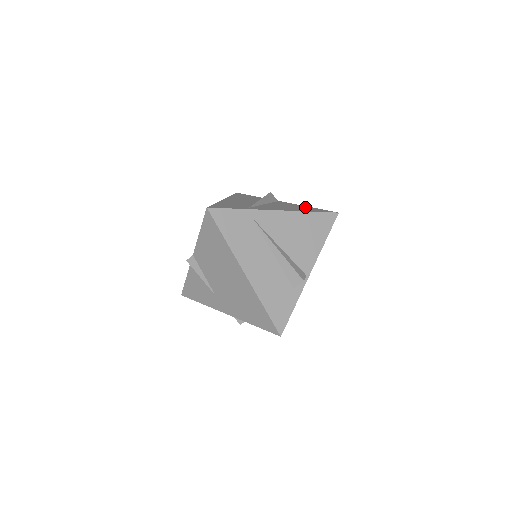
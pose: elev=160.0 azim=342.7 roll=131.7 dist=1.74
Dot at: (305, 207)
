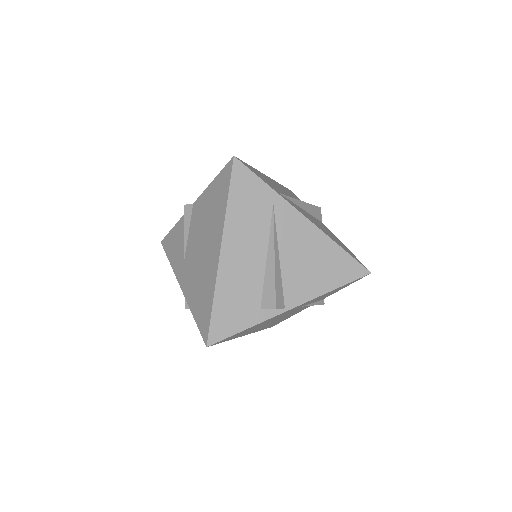
Dot at: occluded
